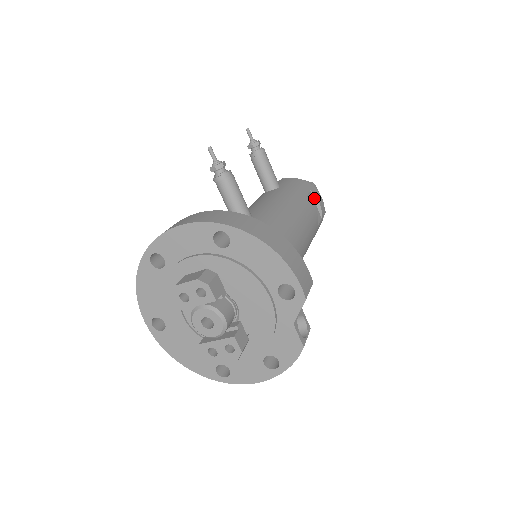
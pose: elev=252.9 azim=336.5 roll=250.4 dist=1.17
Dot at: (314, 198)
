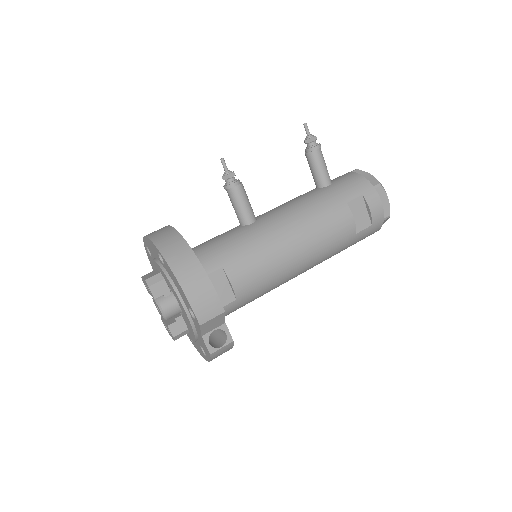
Dot at: (365, 203)
